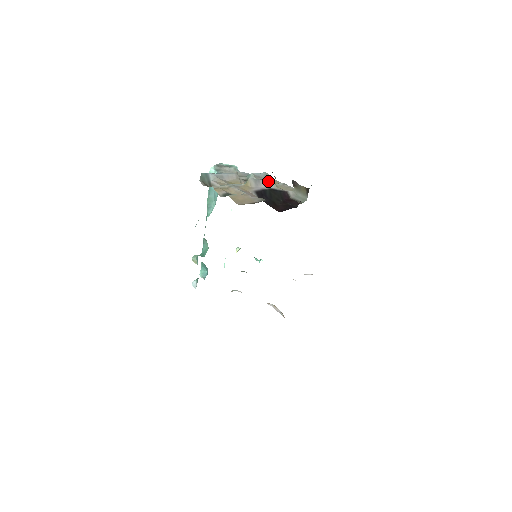
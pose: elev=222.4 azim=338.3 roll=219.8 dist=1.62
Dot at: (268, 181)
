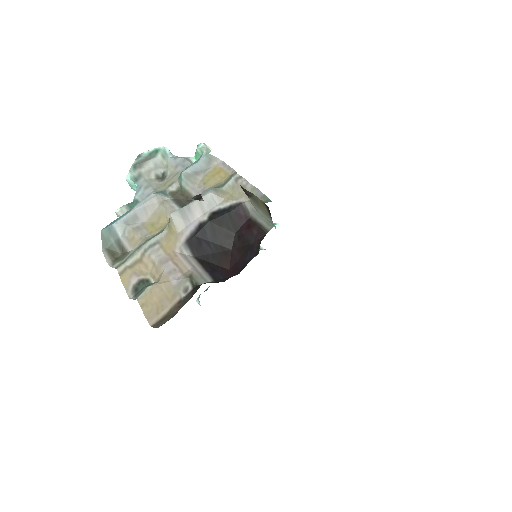
Dot at: (205, 197)
